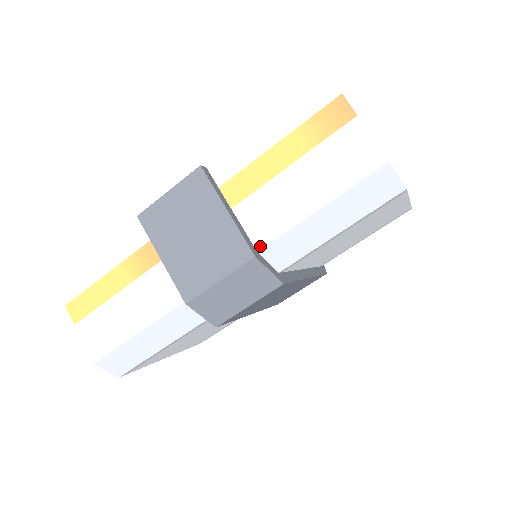
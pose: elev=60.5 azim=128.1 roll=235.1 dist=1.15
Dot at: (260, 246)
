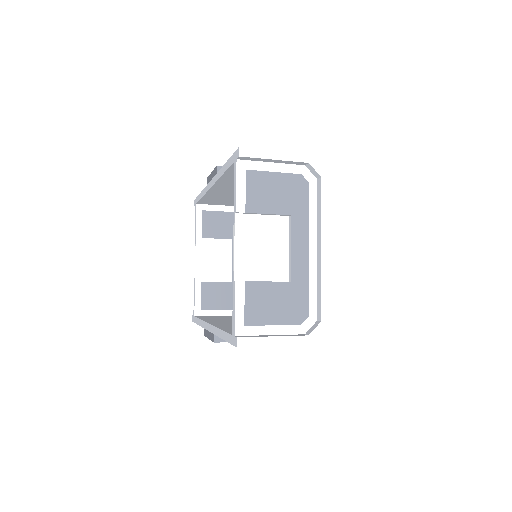
Dot at: occluded
